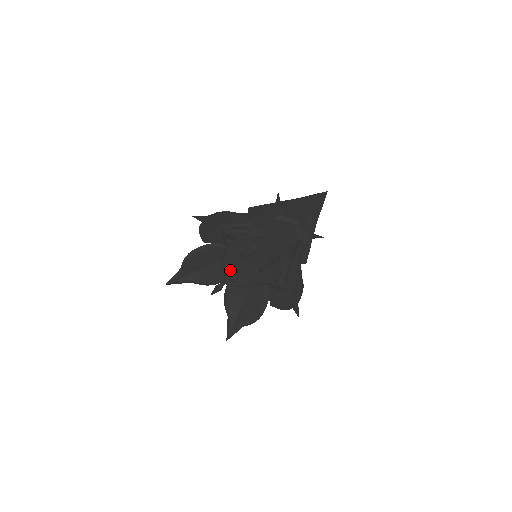
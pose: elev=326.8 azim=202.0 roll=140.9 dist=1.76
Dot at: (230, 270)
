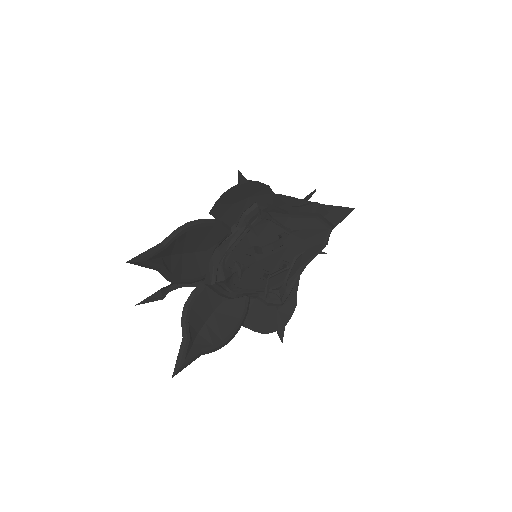
Dot at: (226, 265)
